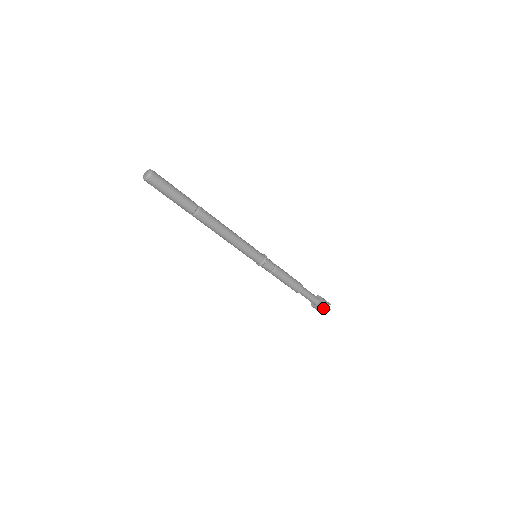
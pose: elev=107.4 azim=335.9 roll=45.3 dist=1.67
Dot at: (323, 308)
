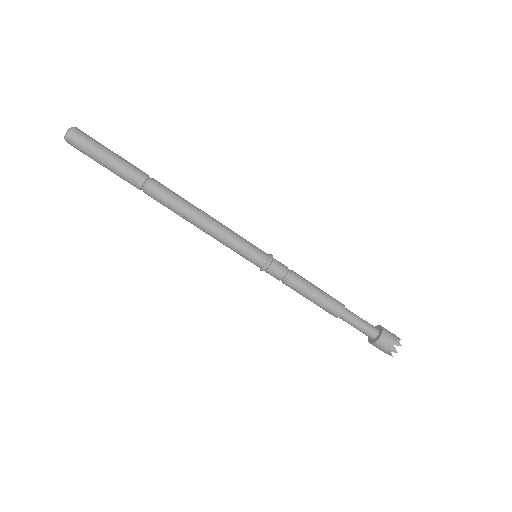
Dot at: (382, 348)
